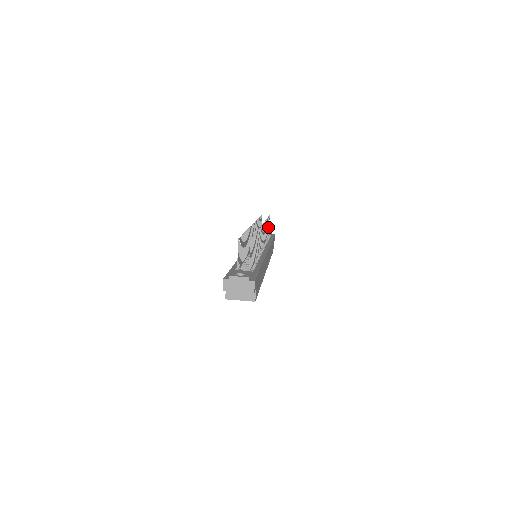
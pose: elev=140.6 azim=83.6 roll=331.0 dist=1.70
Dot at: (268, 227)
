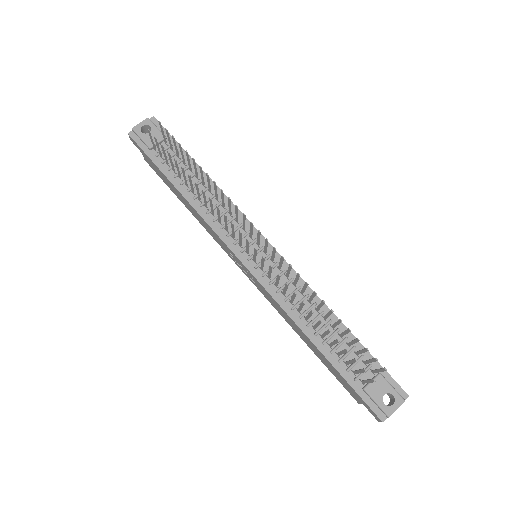
Dot at: (170, 142)
